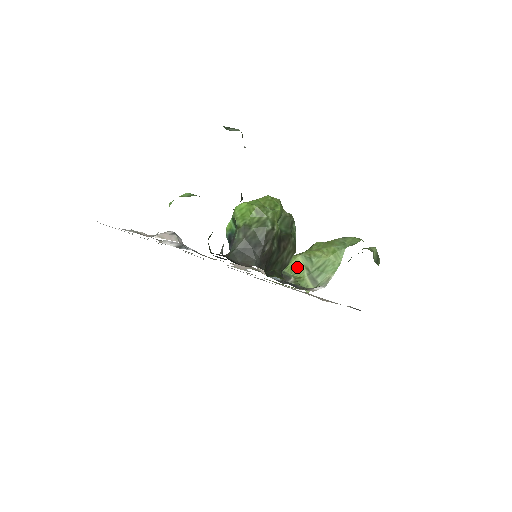
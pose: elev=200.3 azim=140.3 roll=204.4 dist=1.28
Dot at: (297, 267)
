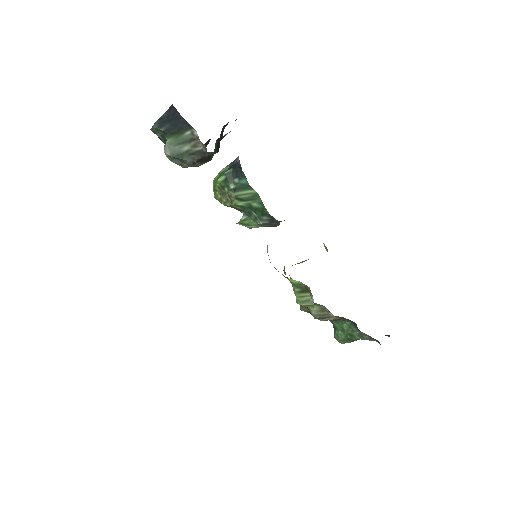
Dot at: occluded
